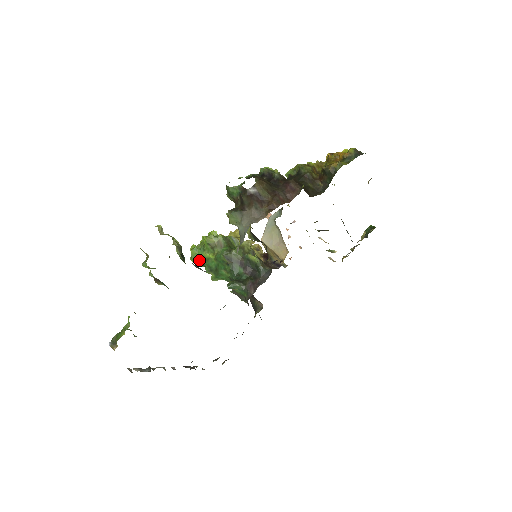
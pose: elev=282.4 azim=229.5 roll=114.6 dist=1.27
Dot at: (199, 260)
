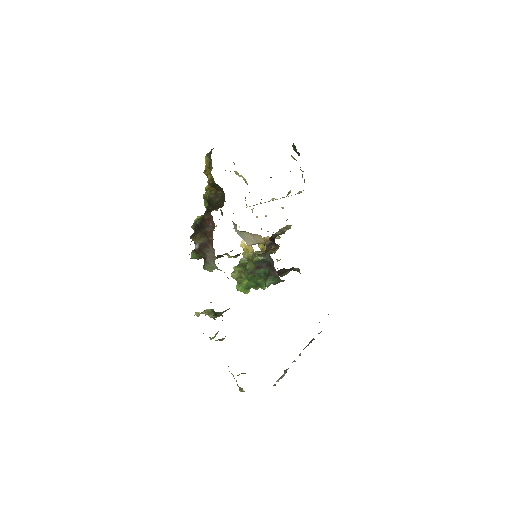
Dot at: (247, 289)
